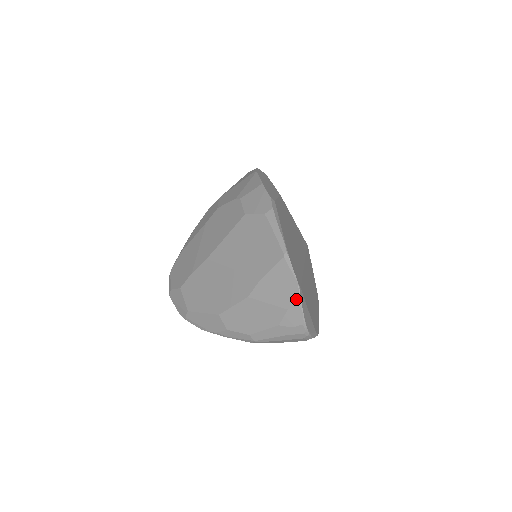
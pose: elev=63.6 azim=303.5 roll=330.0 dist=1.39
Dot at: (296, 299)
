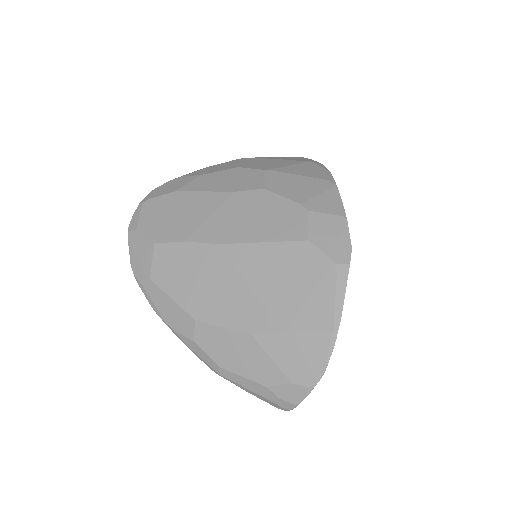
Dot at: (311, 382)
